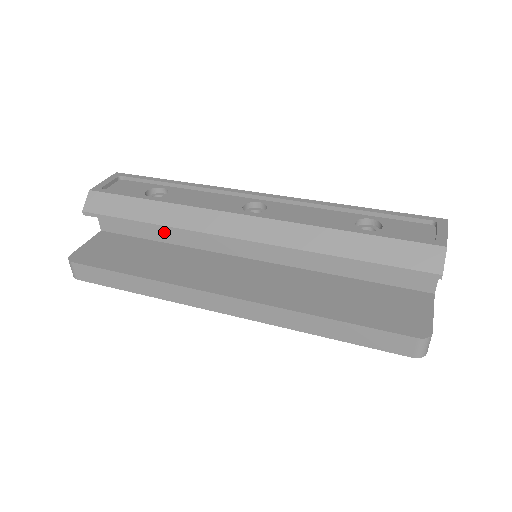
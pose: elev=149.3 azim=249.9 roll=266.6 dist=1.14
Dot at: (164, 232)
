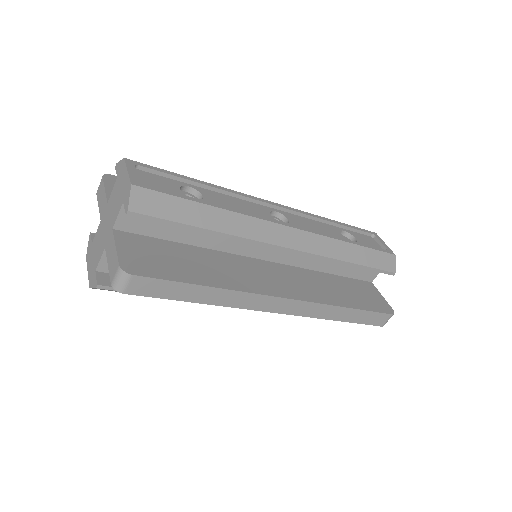
Dot at: (198, 235)
